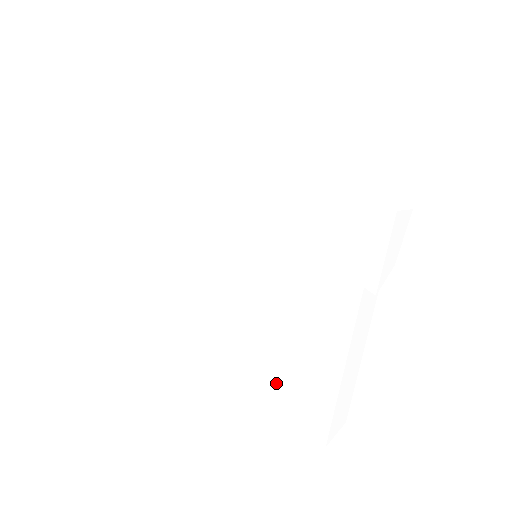
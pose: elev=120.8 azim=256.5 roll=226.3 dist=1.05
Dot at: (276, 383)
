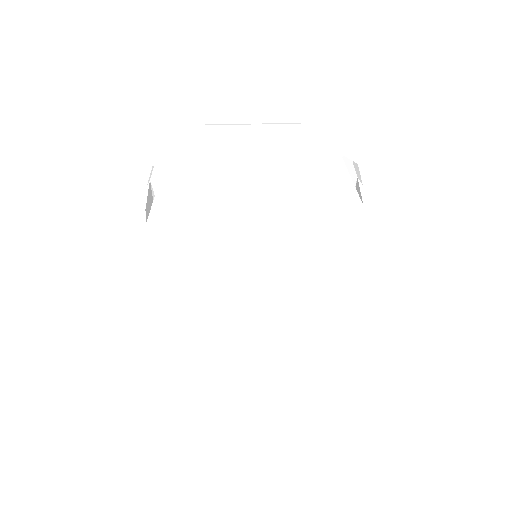
Dot at: (312, 195)
